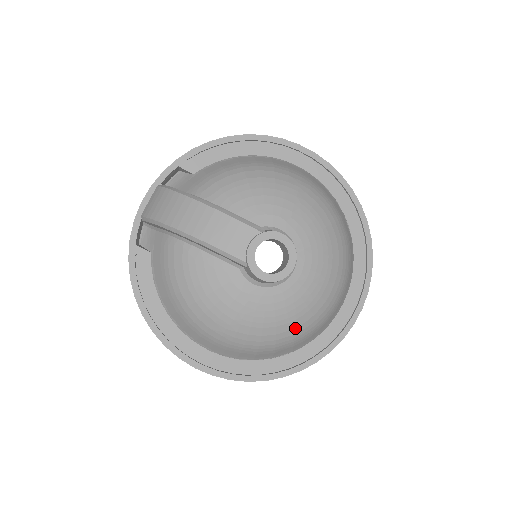
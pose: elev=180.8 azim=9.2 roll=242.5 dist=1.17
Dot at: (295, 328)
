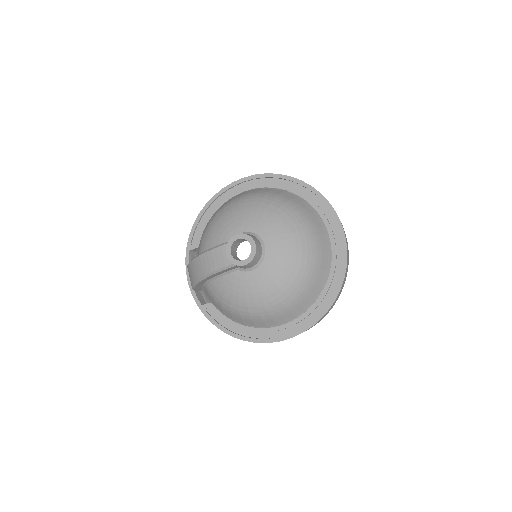
Dot at: (298, 273)
